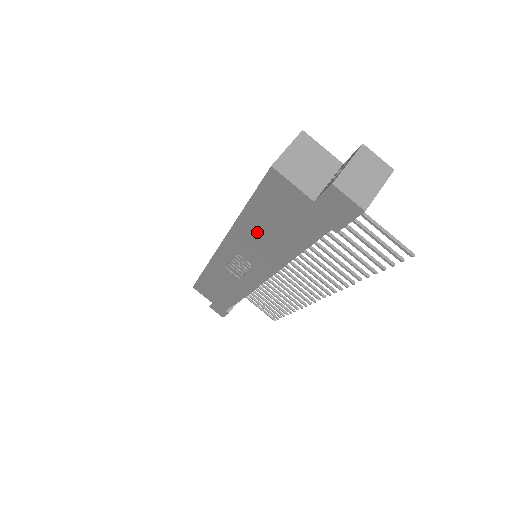
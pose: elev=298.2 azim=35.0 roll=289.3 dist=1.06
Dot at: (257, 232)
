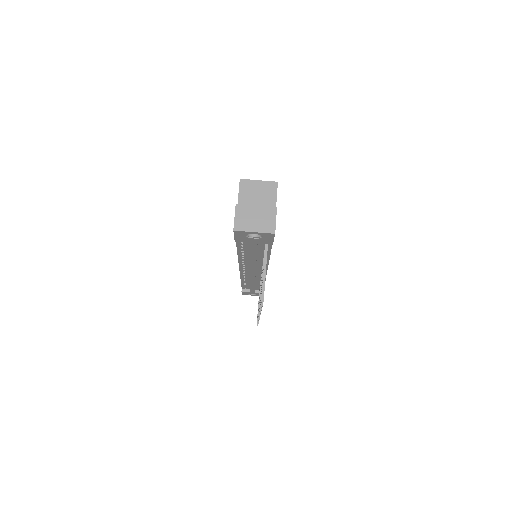
Dot at: occluded
